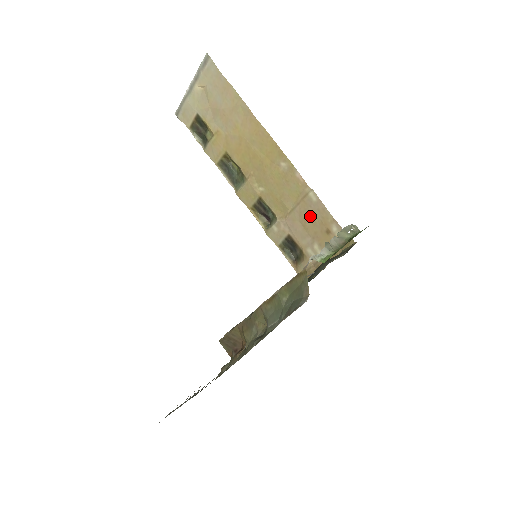
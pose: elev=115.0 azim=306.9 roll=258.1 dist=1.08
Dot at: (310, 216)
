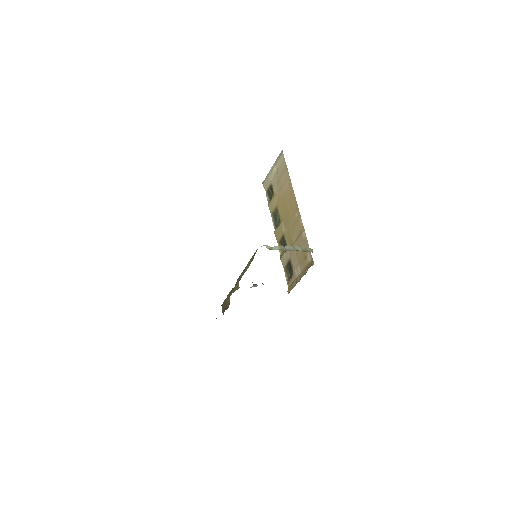
Dot at: occluded
